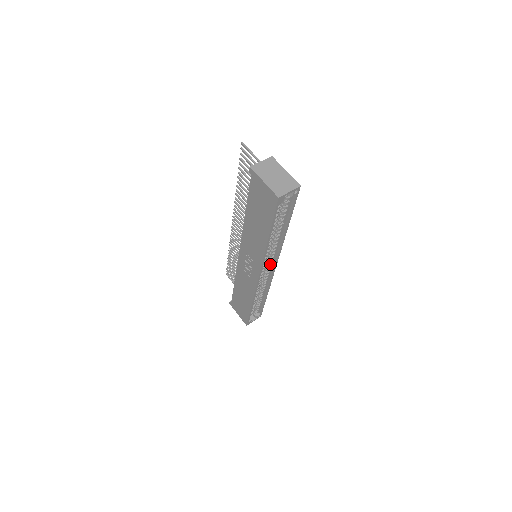
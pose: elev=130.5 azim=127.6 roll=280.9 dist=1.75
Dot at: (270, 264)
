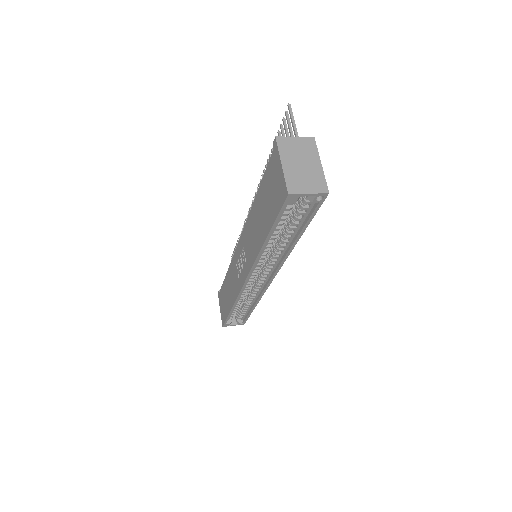
Dot at: (266, 274)
